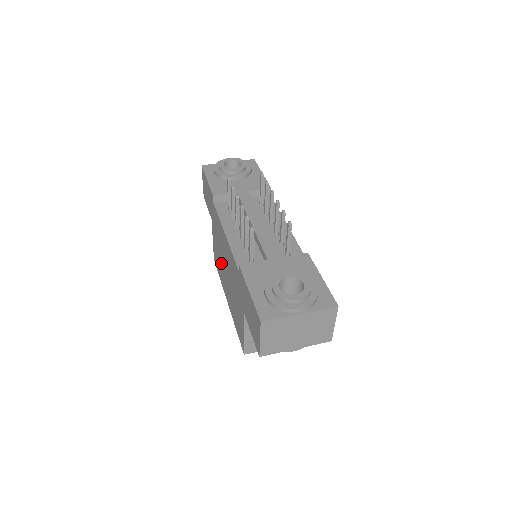
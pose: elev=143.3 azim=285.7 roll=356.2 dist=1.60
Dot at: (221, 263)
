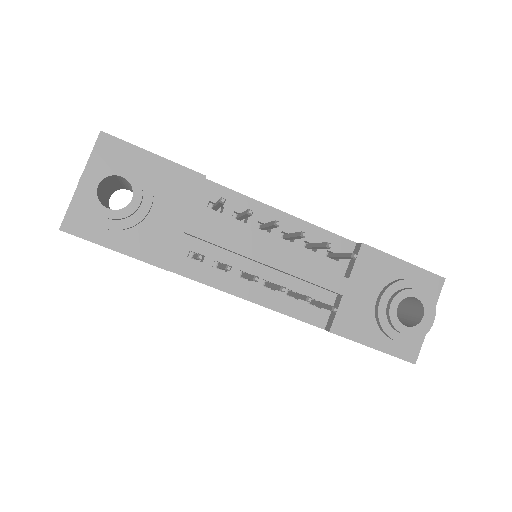
Dot at: occluded
